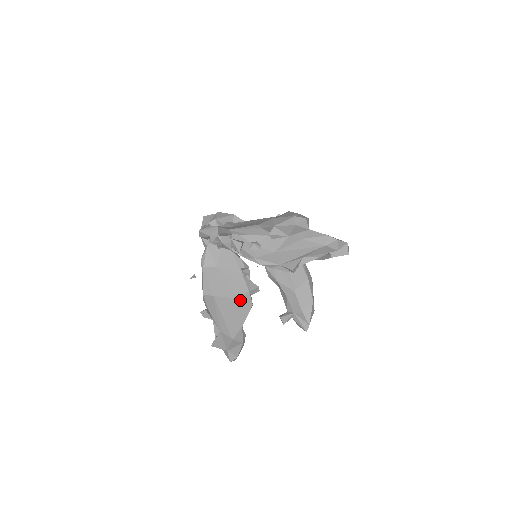
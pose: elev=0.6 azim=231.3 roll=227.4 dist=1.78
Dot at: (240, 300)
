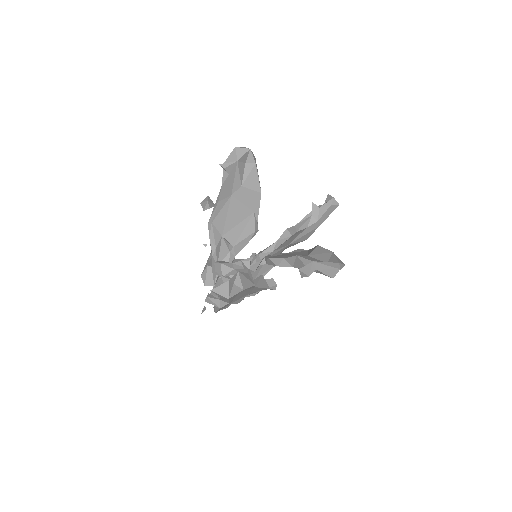
Dot at: occluded
